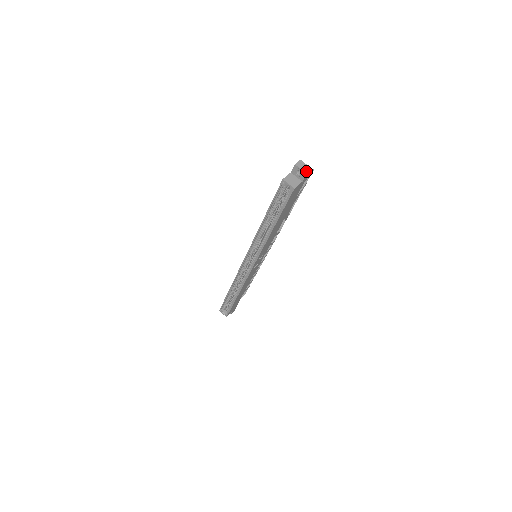
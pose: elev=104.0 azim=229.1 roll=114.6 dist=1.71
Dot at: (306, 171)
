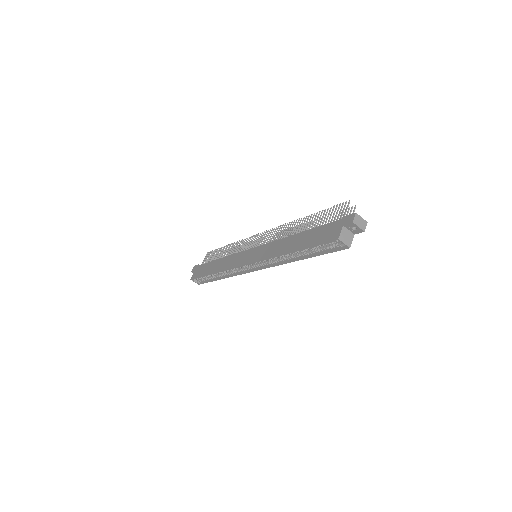
Dot at: (363, 228)
